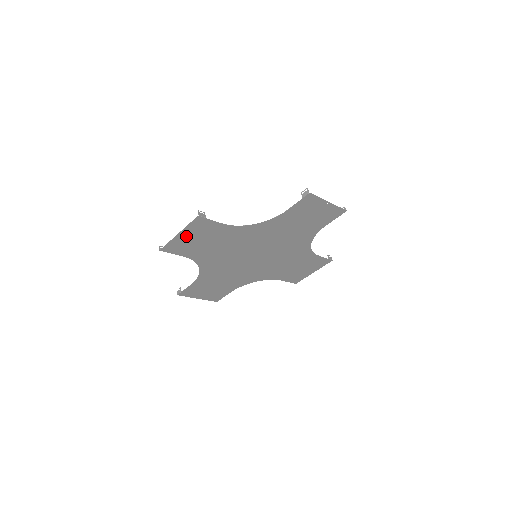
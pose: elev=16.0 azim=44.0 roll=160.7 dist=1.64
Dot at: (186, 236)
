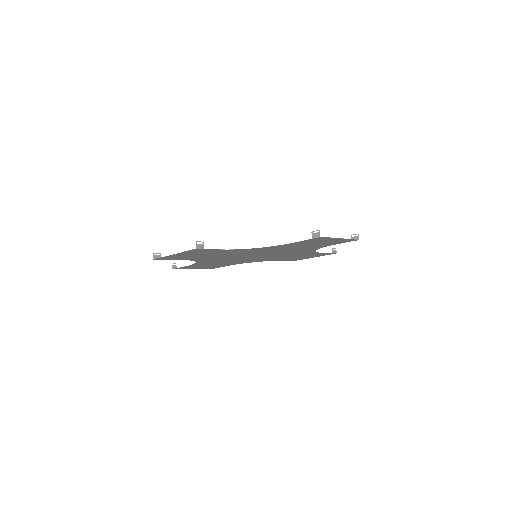
Dot at: (182, 254)
